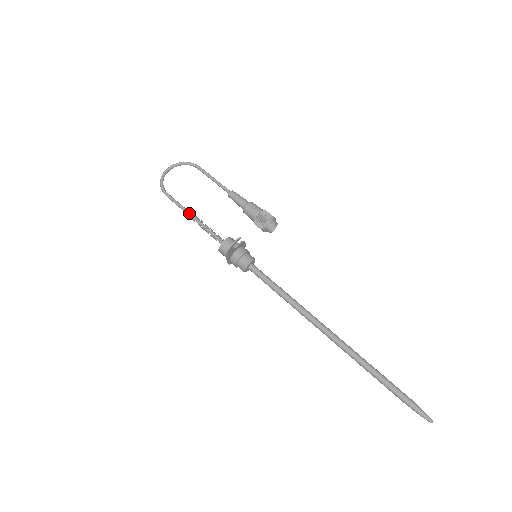
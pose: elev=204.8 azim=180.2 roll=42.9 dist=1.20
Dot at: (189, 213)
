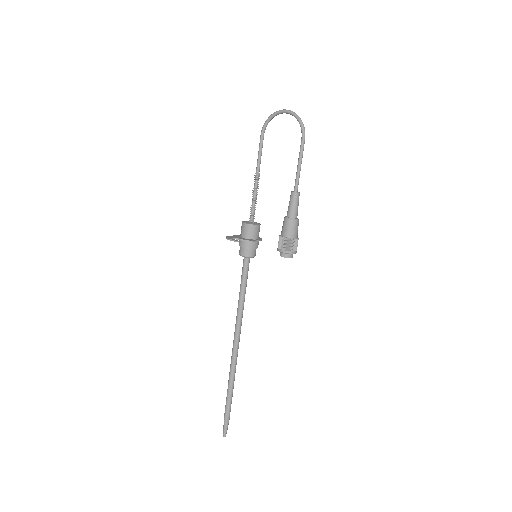
Dot at: (256, 171)
